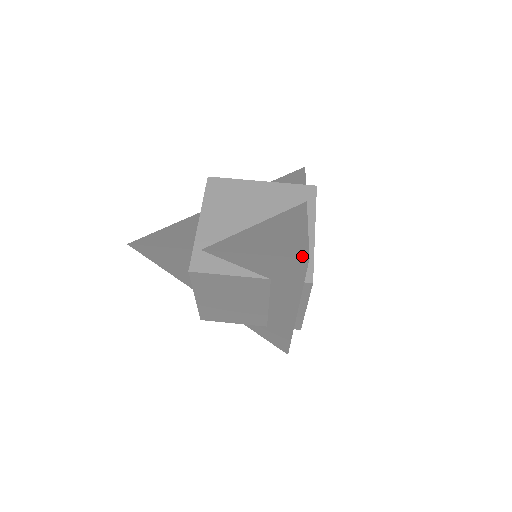
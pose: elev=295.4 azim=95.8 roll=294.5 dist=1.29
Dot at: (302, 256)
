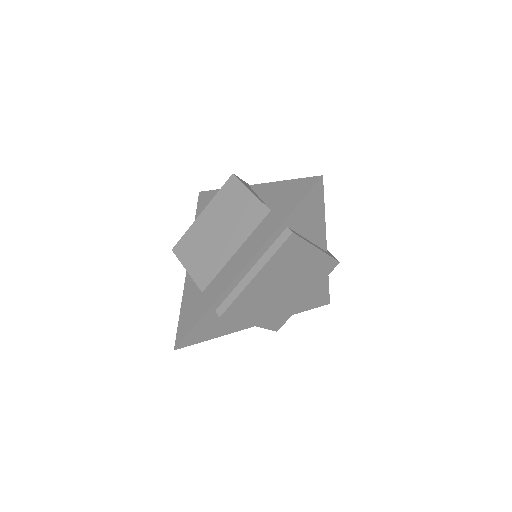
Dot at: (318, 177)
